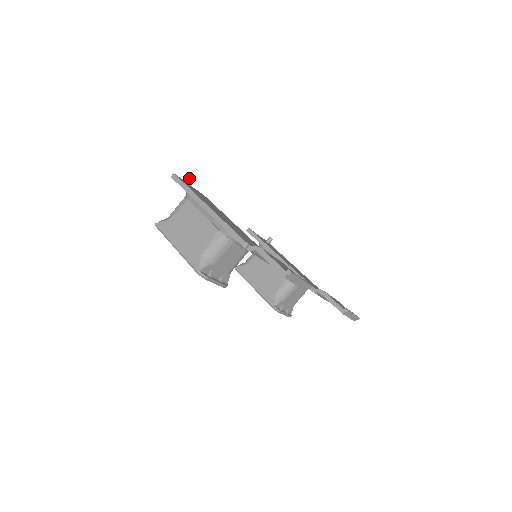
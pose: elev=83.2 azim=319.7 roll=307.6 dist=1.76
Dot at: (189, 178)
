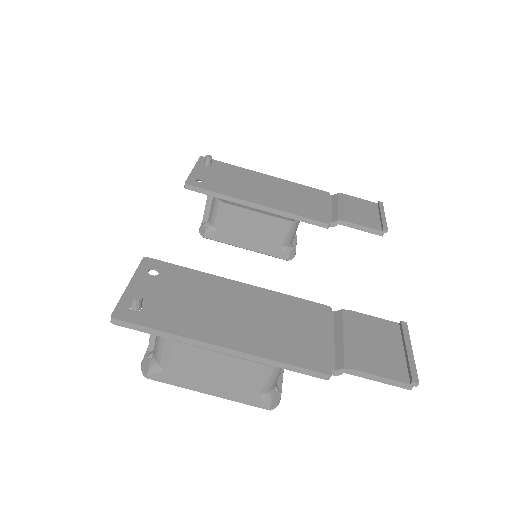
Dot at: (139, 303)
